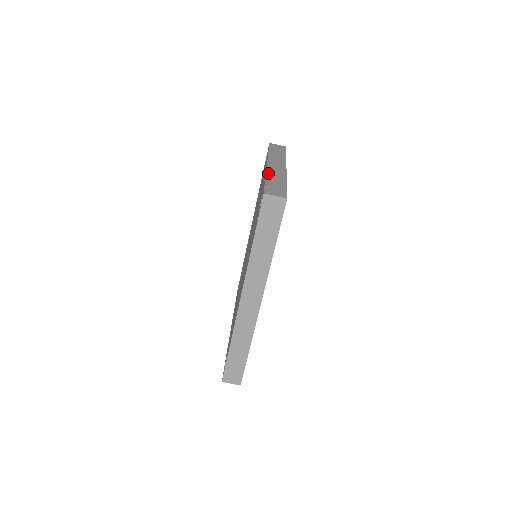
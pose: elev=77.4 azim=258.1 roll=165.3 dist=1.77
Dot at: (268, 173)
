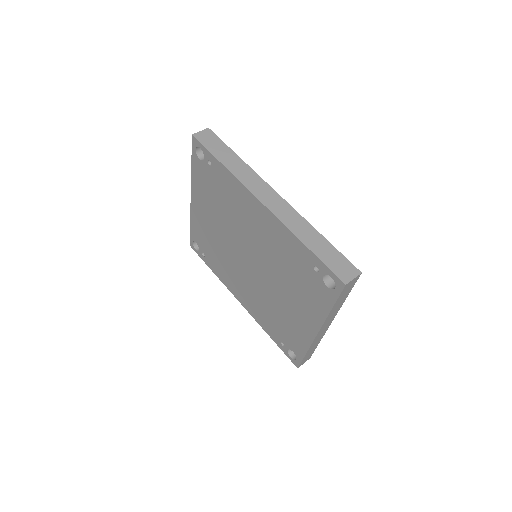
Dot at: (192, 177)
